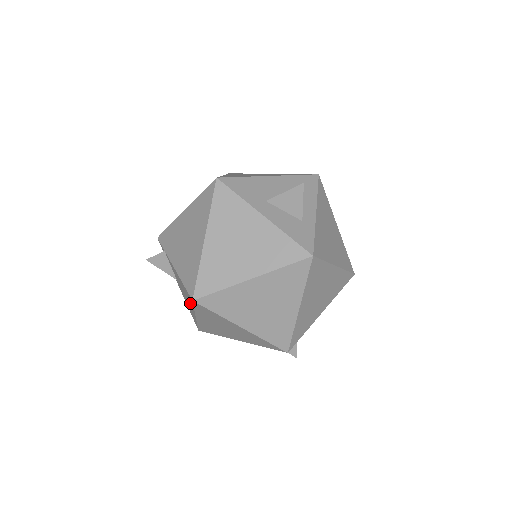
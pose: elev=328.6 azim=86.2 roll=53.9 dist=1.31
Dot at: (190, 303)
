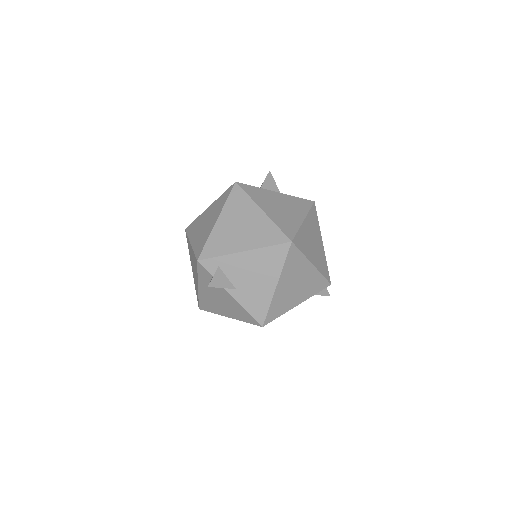
Dot at: occluded
